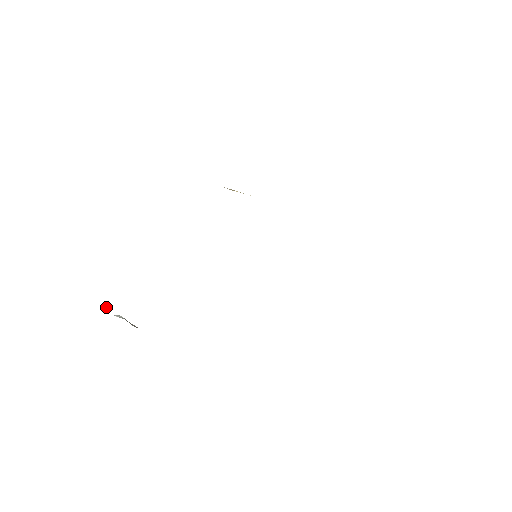
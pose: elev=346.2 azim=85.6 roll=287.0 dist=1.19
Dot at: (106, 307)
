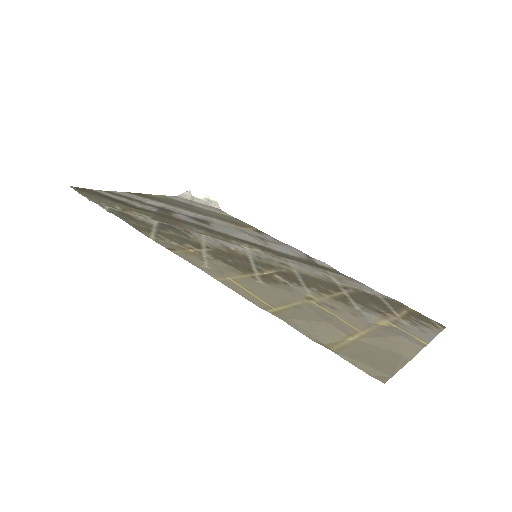
Dot at: (188, 191)
